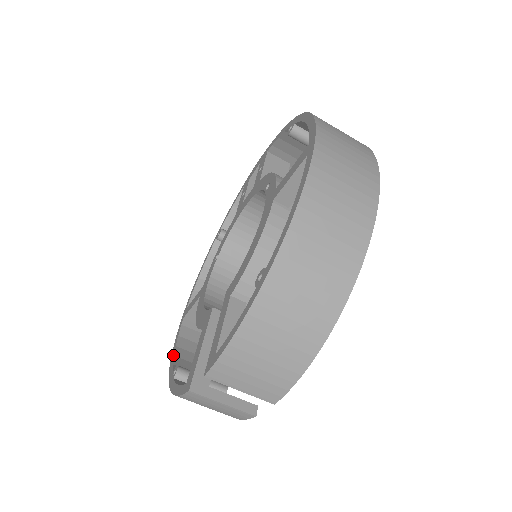
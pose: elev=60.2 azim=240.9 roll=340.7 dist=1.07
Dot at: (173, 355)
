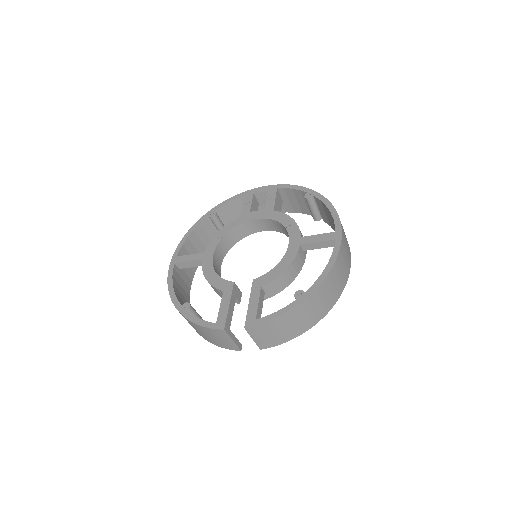
Dot at: (173, 290)
